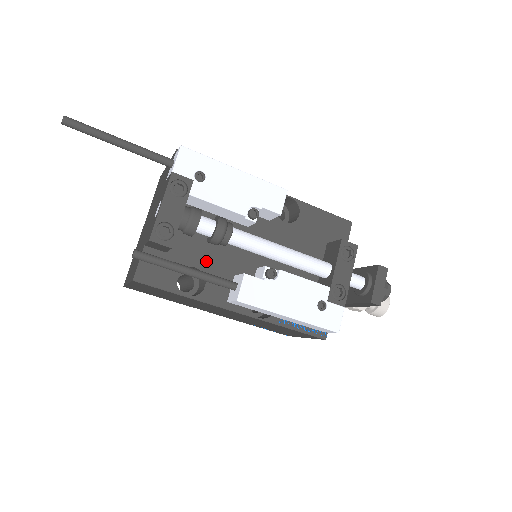
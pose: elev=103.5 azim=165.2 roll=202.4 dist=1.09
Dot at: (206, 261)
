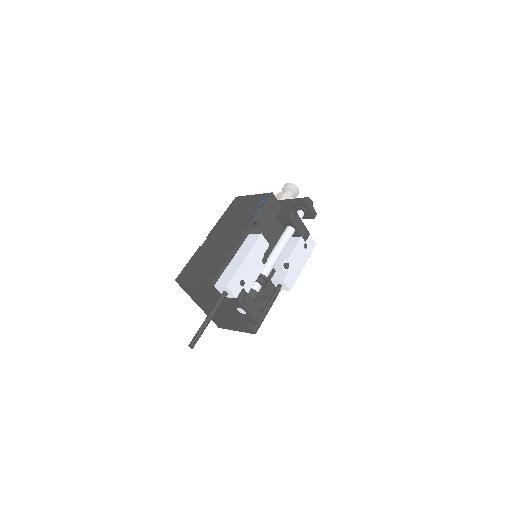
Dot at: (261, 292)
